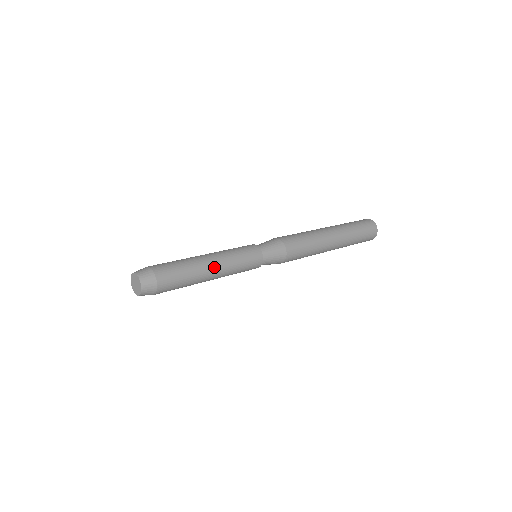
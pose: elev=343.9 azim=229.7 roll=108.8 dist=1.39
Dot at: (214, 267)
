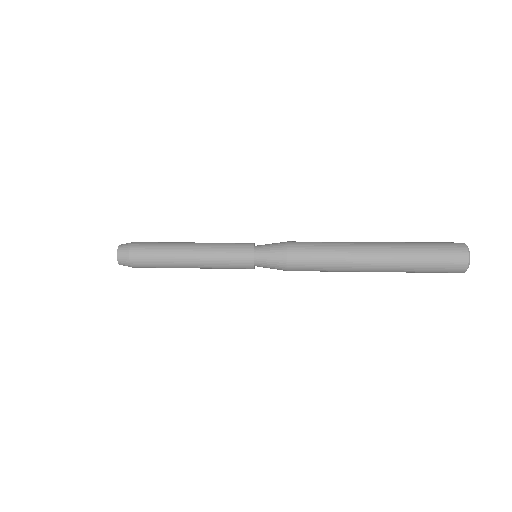
Dot at: (192, 244)
